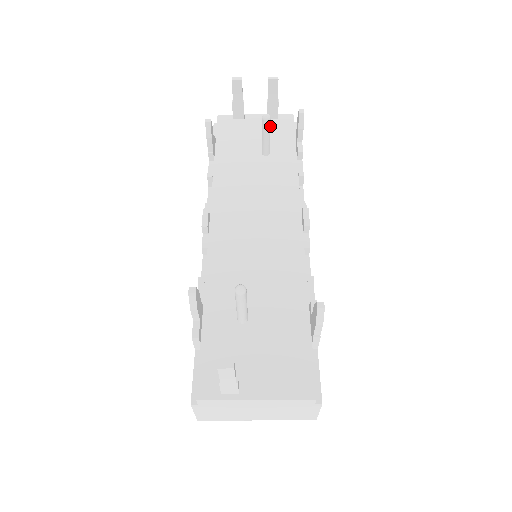
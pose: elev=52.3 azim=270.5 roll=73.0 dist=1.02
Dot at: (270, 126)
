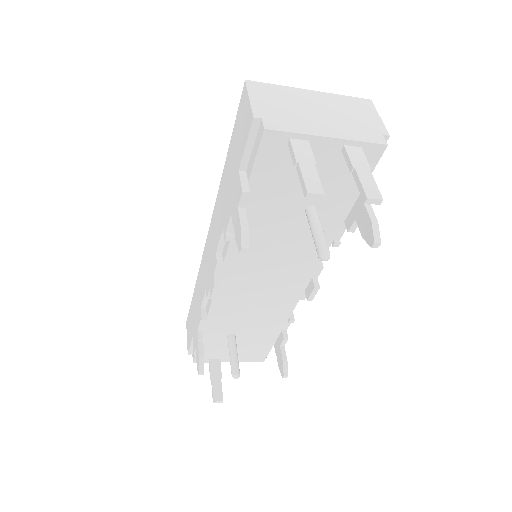
Dot at: (326, 246)
